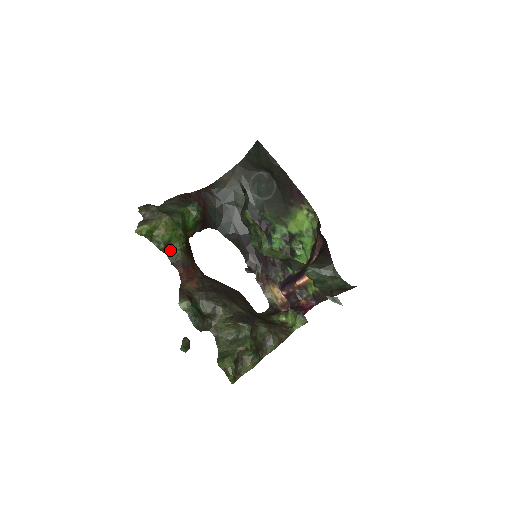
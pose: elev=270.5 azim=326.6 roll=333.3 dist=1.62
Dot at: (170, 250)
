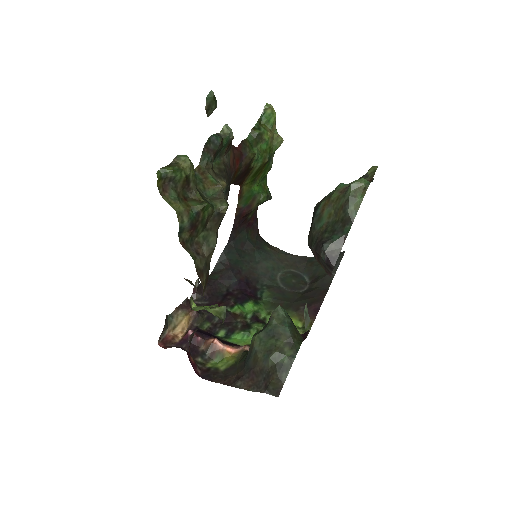
Dot at: (252, 143)
